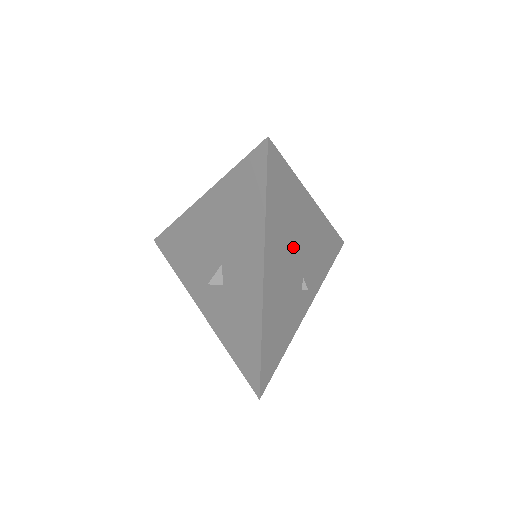
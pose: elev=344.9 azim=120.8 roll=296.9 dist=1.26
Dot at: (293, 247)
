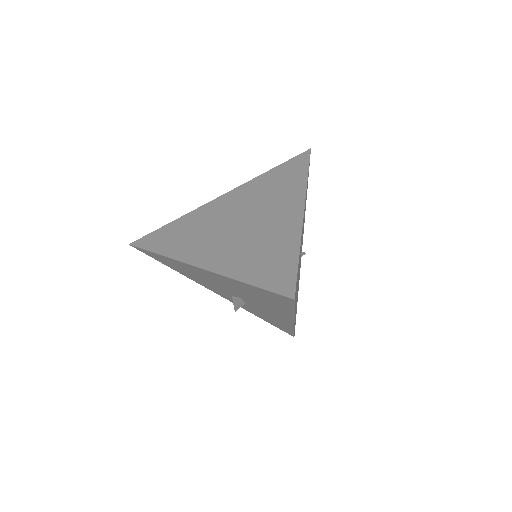
Dot at: occluded
